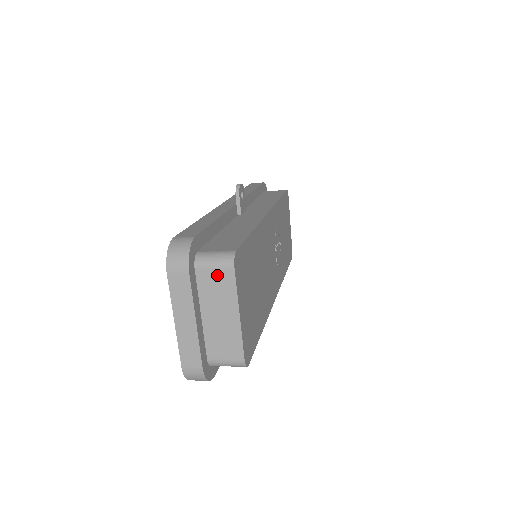
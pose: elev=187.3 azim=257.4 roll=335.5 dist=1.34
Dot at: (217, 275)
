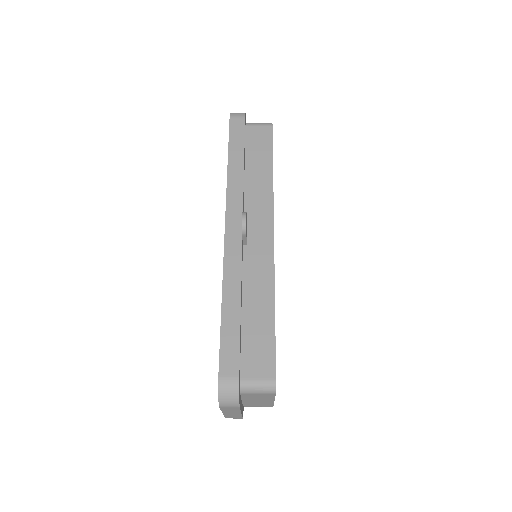
Dot at: (260, 395)
